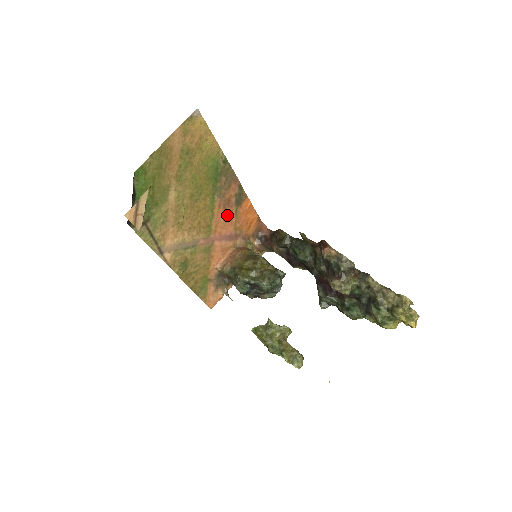
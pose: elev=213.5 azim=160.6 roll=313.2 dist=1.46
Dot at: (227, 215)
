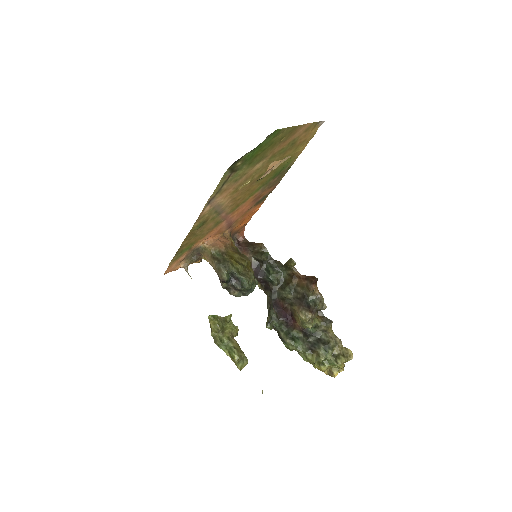
Dot at: (248, 206)
